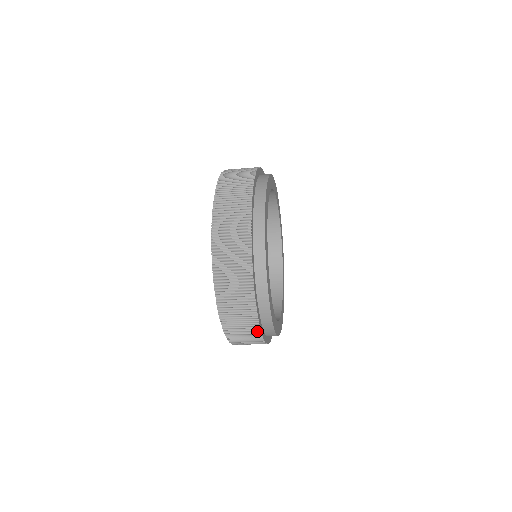
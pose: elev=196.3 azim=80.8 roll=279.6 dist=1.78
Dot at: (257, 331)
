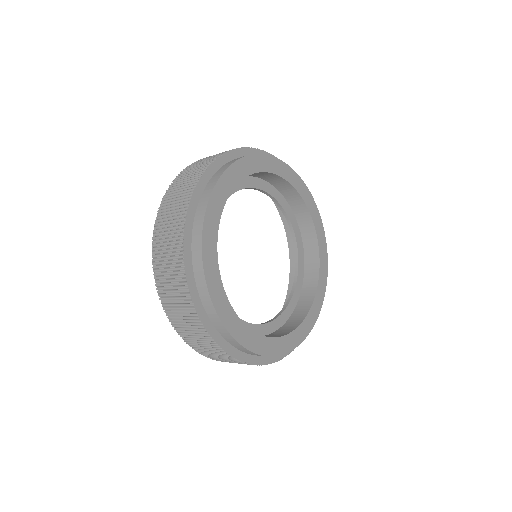
Dot at: occluded
